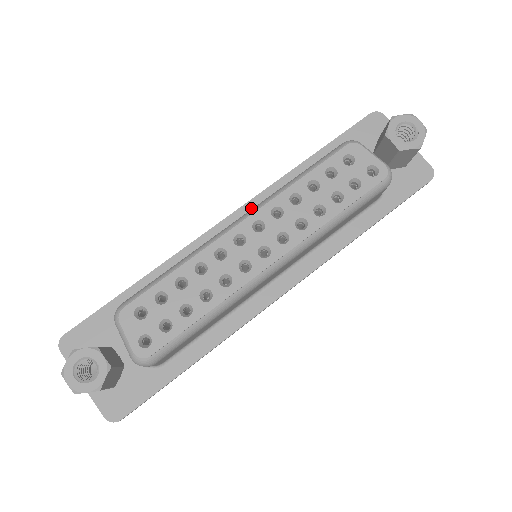
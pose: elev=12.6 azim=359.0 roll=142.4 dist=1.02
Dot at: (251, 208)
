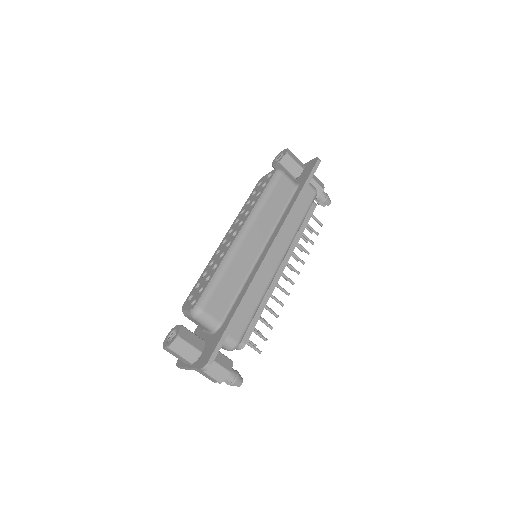
Dot at: occluded
